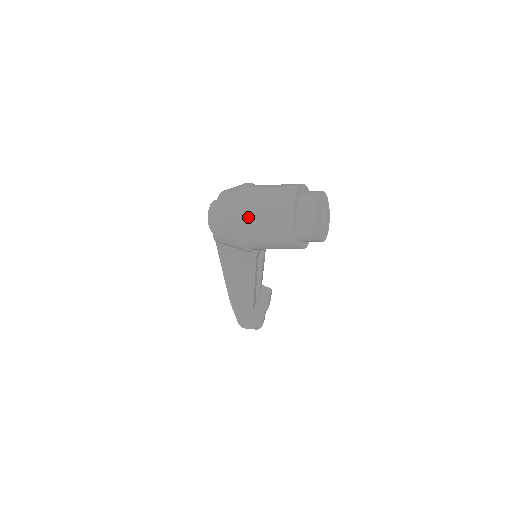
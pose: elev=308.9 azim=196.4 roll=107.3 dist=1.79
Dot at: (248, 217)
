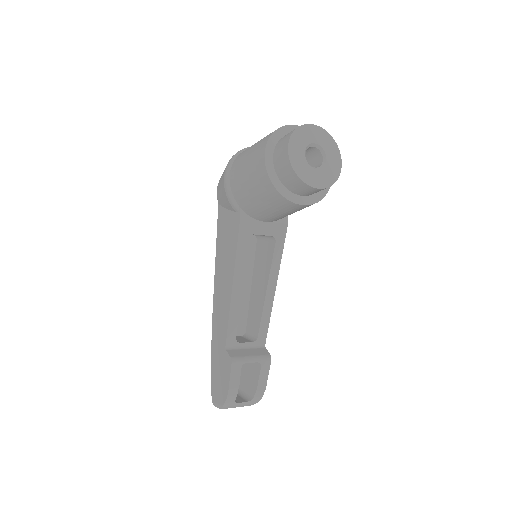
Dot at: (244, 151)
